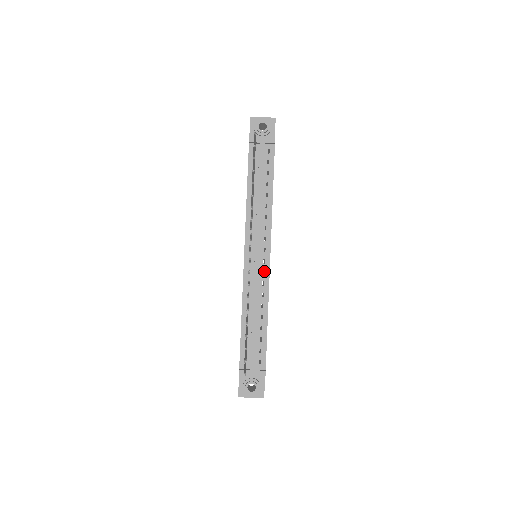
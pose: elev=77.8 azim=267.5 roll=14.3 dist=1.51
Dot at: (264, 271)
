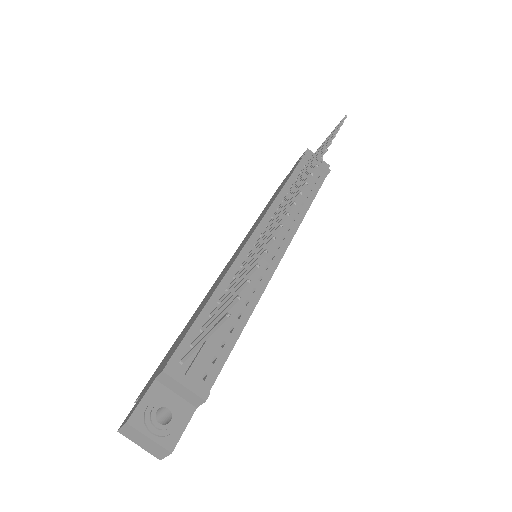
Dot at: (266, 269)
